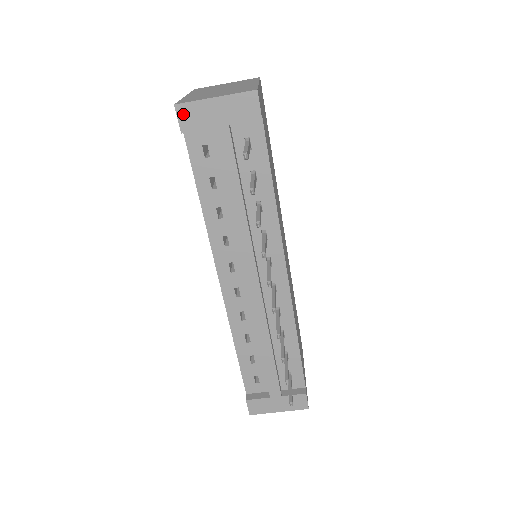
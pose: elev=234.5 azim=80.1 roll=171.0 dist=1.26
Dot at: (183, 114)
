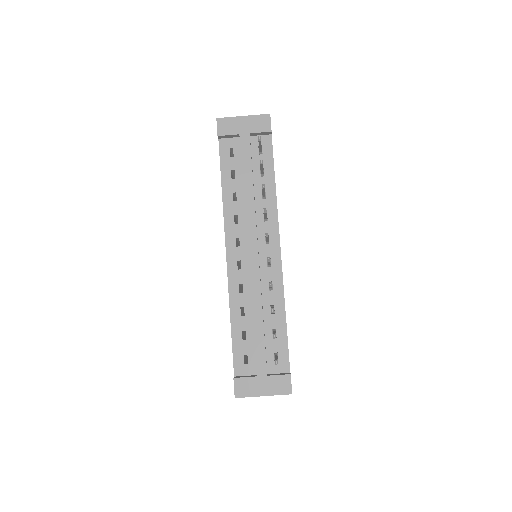
Dot at: (221, 124)
